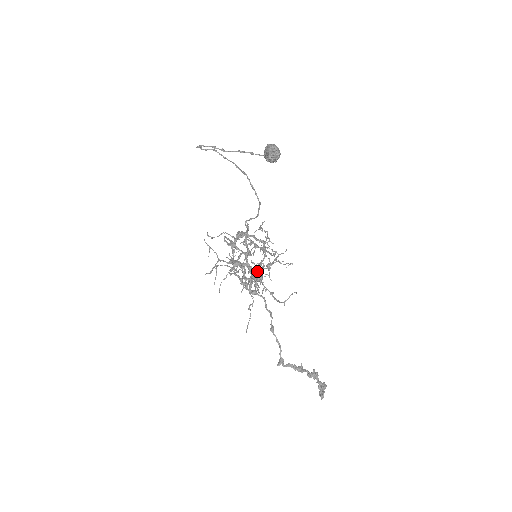
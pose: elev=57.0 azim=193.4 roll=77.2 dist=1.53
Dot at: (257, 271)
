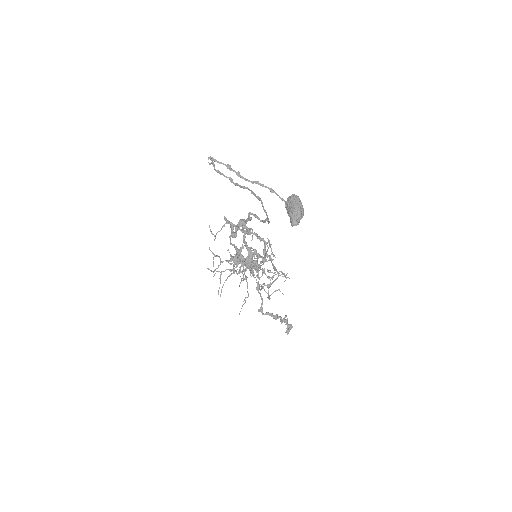
Dot at: occluded
